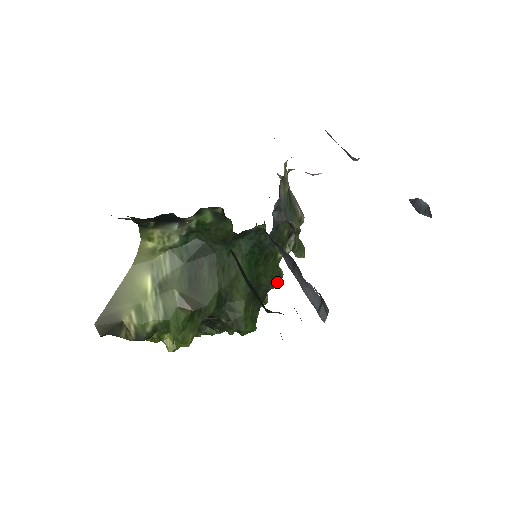
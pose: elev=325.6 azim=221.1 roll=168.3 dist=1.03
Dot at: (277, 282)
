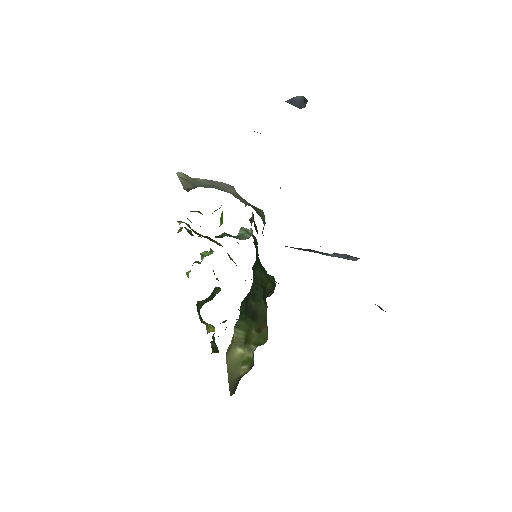
Dot at: (256, 241)
